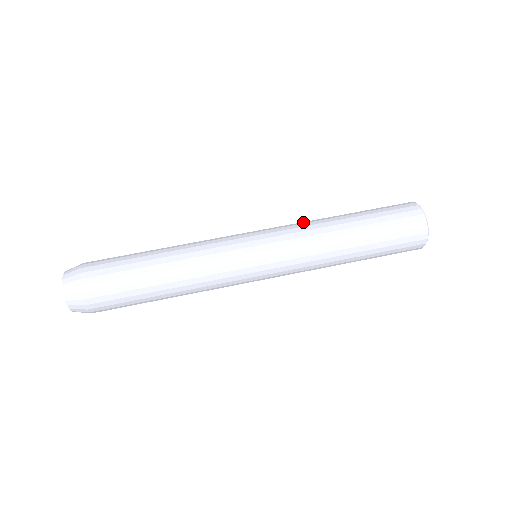
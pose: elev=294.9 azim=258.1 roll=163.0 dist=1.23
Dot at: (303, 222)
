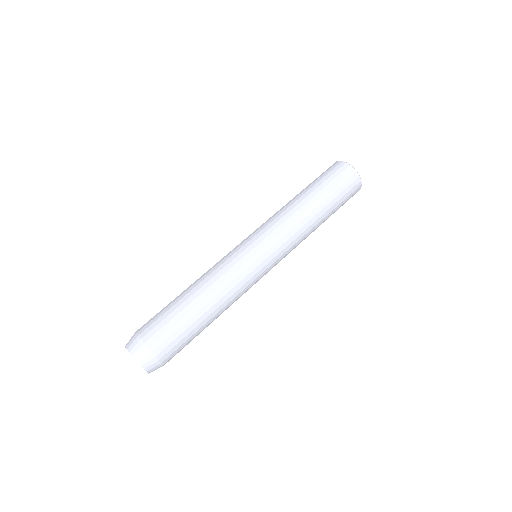
Dot at: occluded
